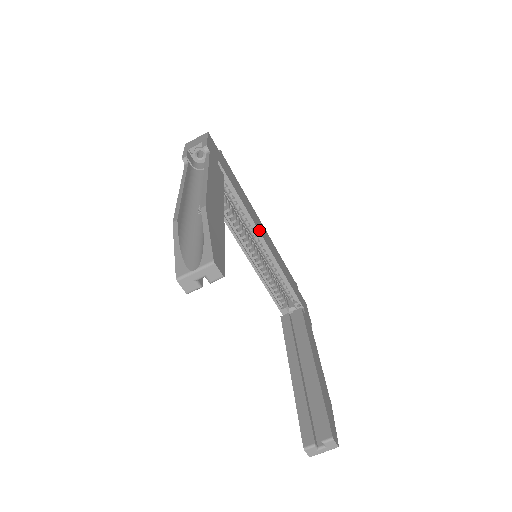
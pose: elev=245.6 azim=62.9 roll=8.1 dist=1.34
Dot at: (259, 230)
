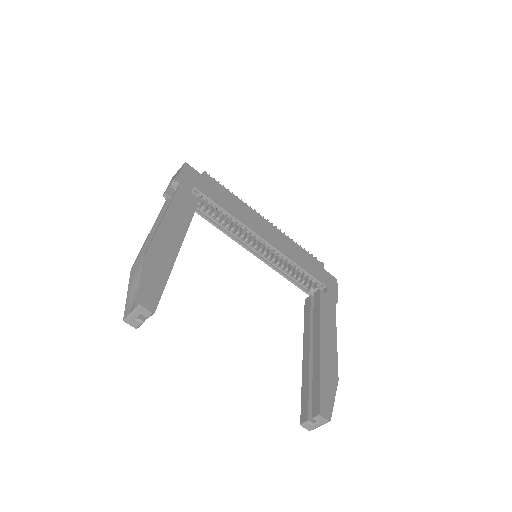
Dot at: (256, 231)
